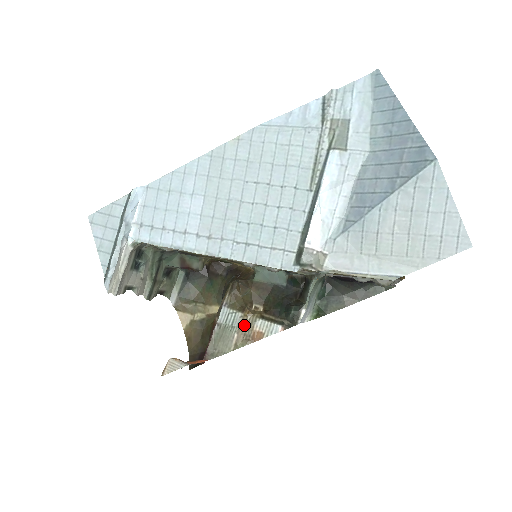
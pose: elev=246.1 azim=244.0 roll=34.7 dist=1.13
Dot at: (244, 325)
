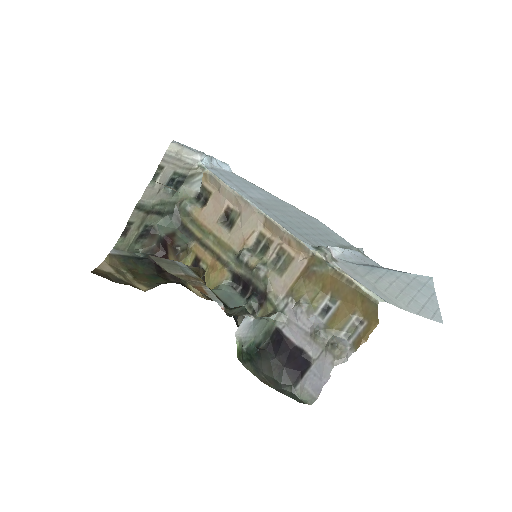
Dot at: (195, 279)
